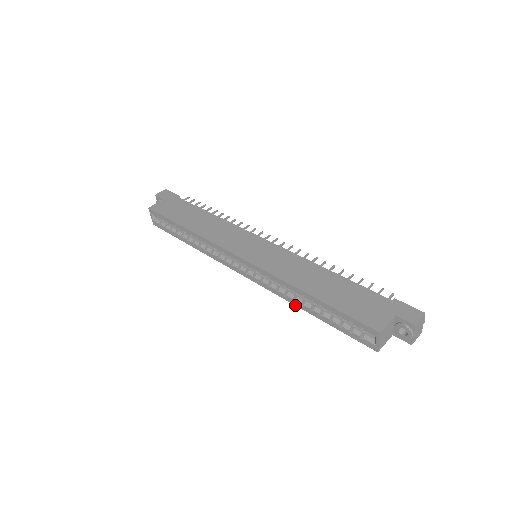
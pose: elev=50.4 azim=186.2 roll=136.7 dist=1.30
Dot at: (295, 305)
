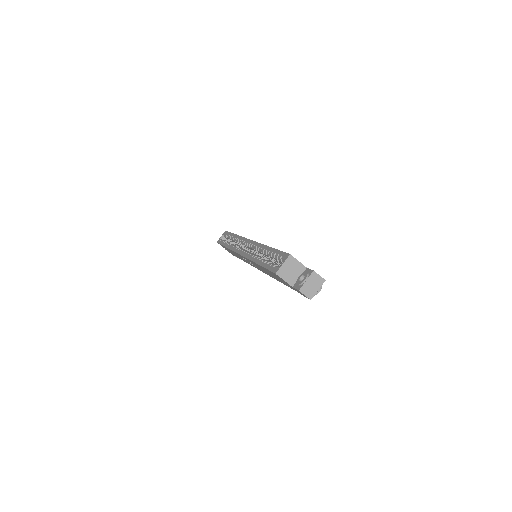
Dot at: (252, 261)
